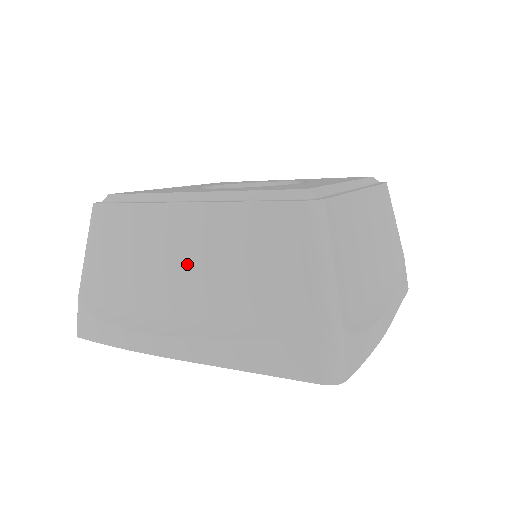
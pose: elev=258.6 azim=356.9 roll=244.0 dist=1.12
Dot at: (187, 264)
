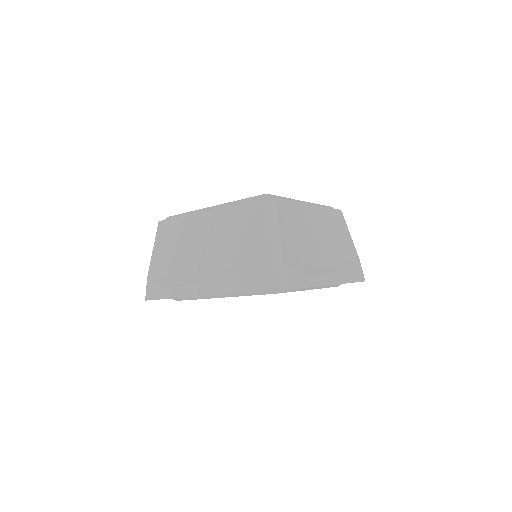
Dot at: (206, 243)
